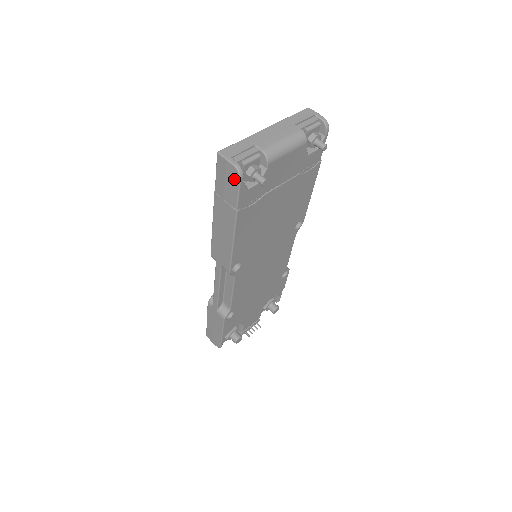
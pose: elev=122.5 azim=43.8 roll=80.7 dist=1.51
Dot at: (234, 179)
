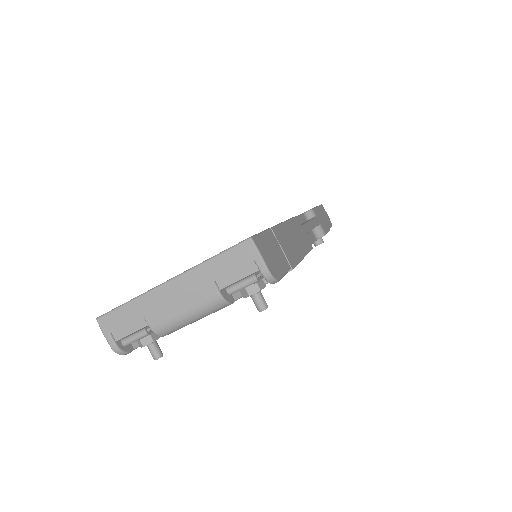
Dot at: occluded
